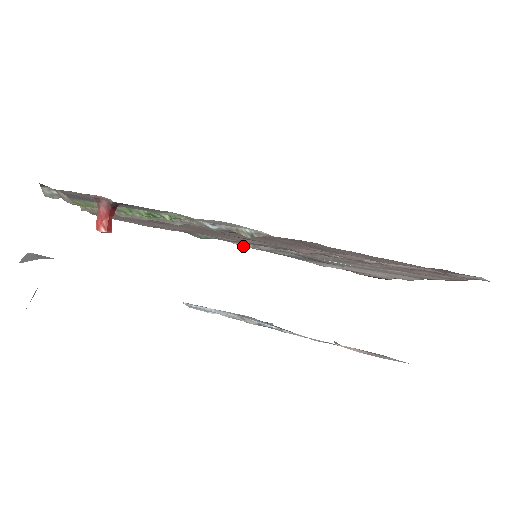
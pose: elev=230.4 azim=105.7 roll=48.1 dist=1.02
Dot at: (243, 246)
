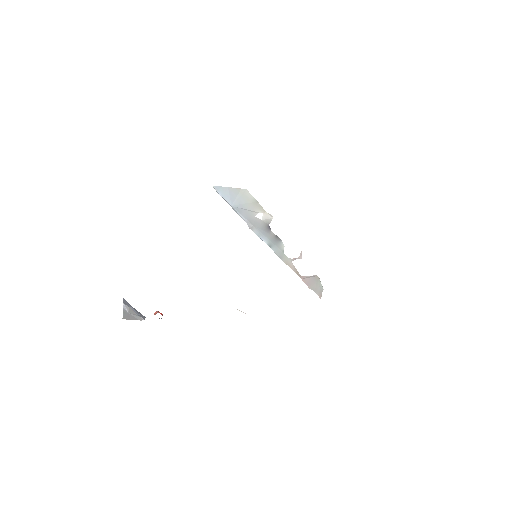
Dot at: occluded
